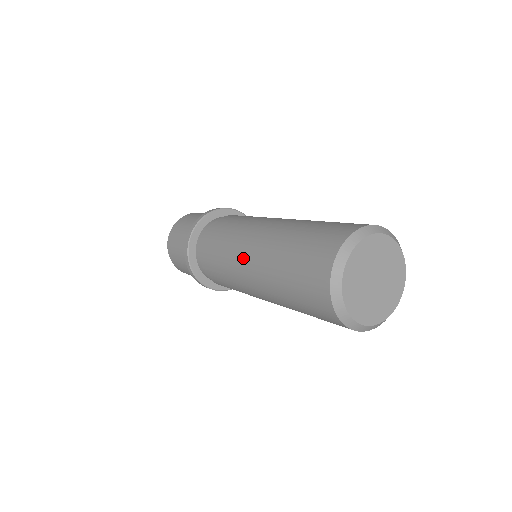
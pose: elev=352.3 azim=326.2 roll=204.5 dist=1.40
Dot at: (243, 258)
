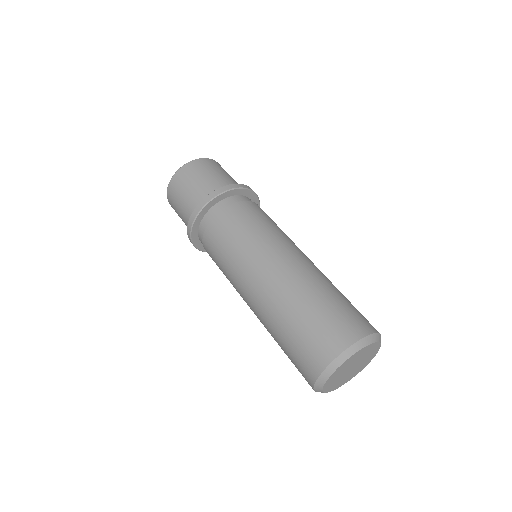
Dot at: (251, 279)
